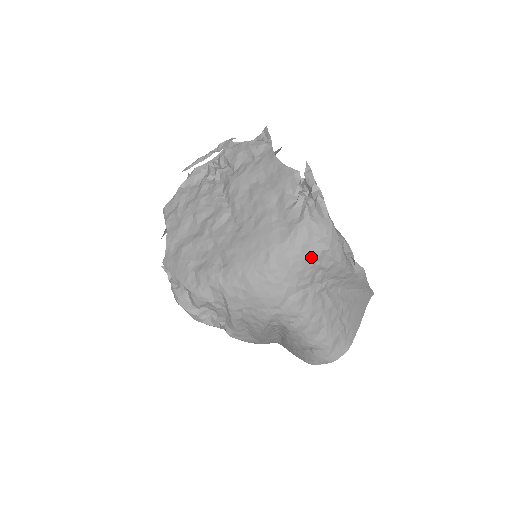
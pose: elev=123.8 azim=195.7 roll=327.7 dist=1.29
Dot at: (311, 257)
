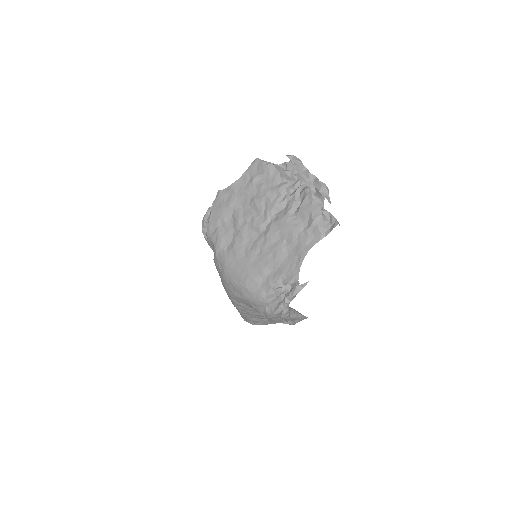
Dot at: (254, 308)
